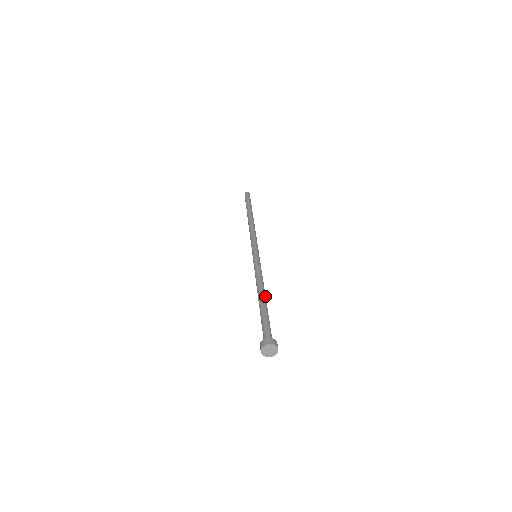
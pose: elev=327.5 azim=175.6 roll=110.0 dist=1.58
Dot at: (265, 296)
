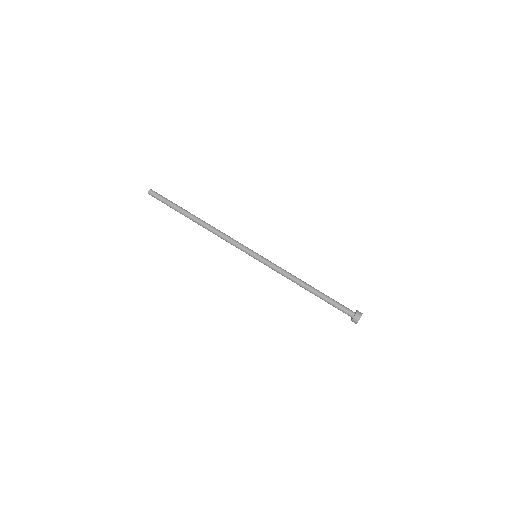
Dot at: (309, 286)
